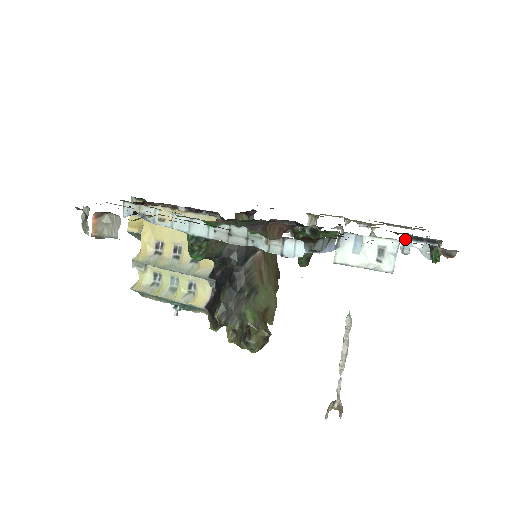
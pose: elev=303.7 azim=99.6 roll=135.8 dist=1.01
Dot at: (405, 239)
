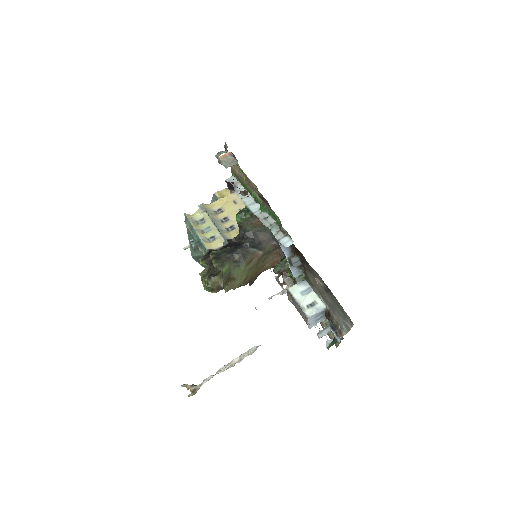
Dot at: (328, 316)
